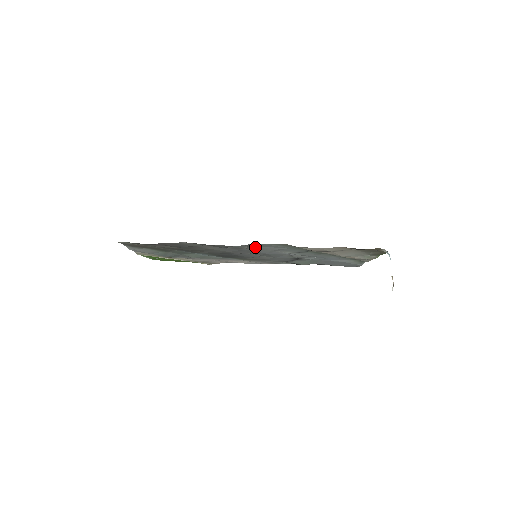
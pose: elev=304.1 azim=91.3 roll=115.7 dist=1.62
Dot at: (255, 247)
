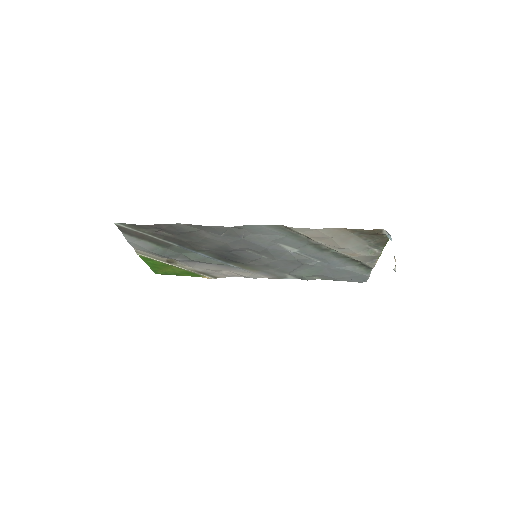
Dot at: (252, 235)
